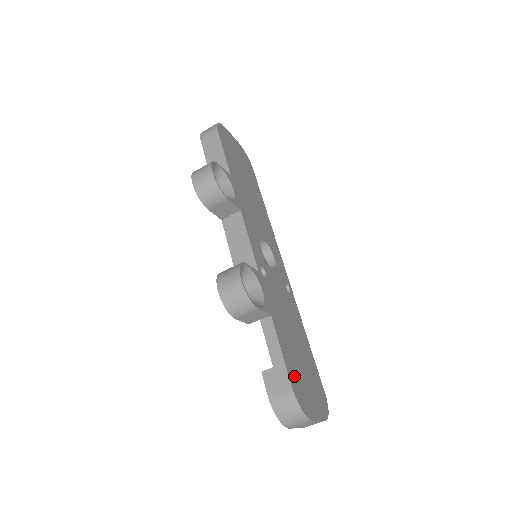
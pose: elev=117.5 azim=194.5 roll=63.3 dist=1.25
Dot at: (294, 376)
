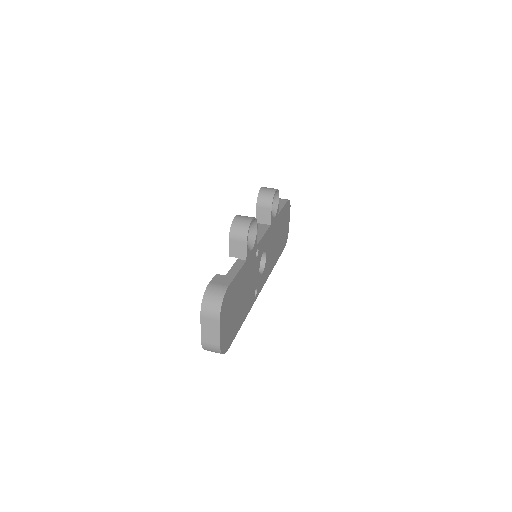
Dot at: (232, 292)
